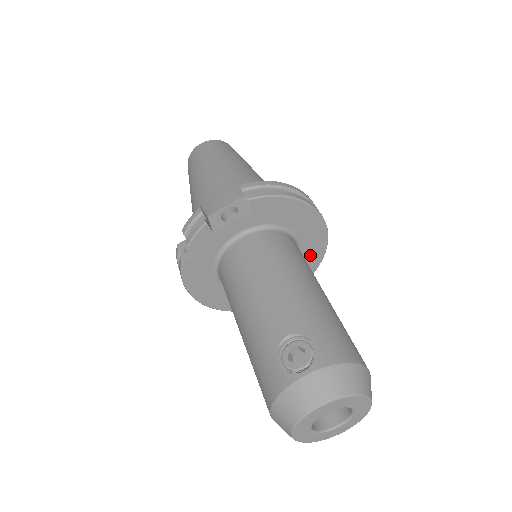
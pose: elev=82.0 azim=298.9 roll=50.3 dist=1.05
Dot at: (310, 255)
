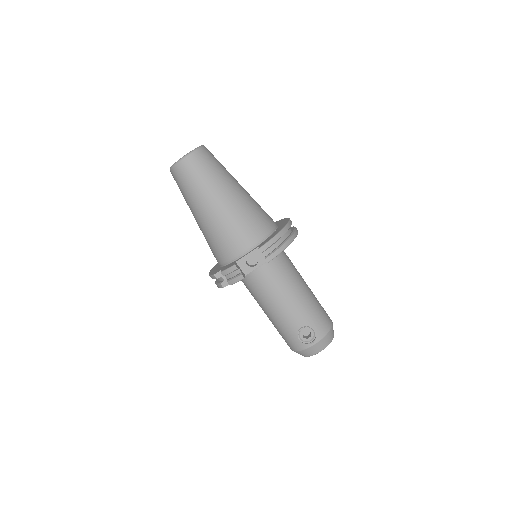
Dot at: occluded
